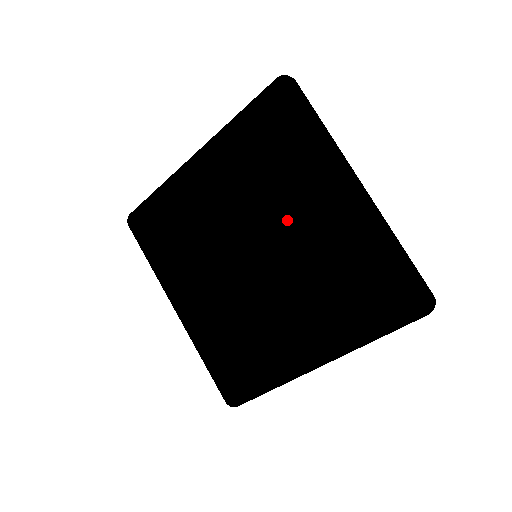
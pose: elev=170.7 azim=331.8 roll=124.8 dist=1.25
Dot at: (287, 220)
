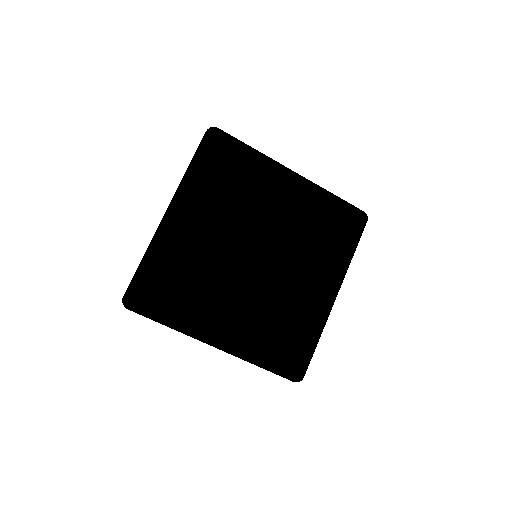
Dot at: (267, 216)
